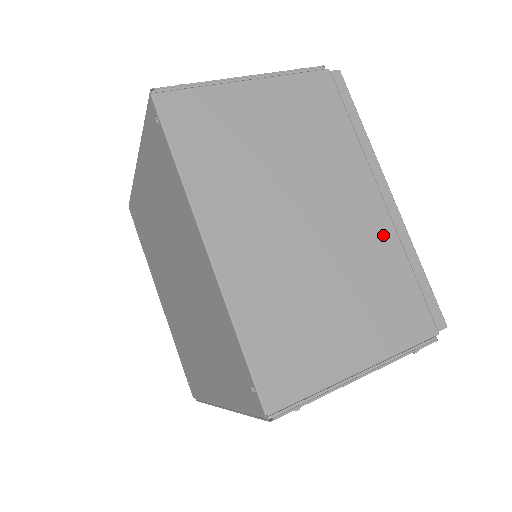
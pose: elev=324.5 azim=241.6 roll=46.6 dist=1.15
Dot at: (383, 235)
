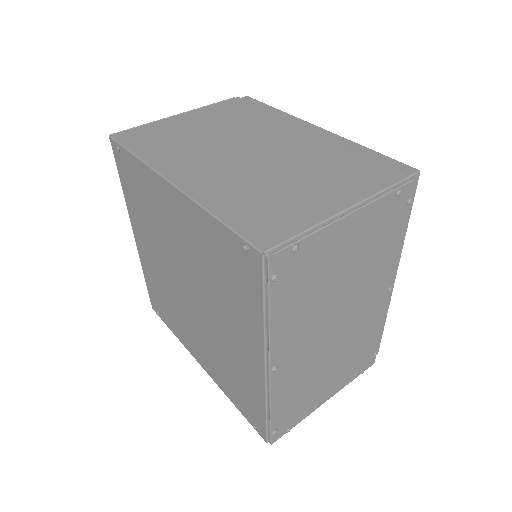
Dot at: (323, 143)
